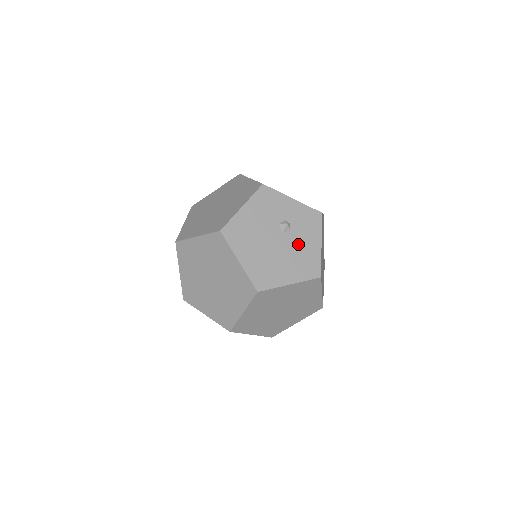
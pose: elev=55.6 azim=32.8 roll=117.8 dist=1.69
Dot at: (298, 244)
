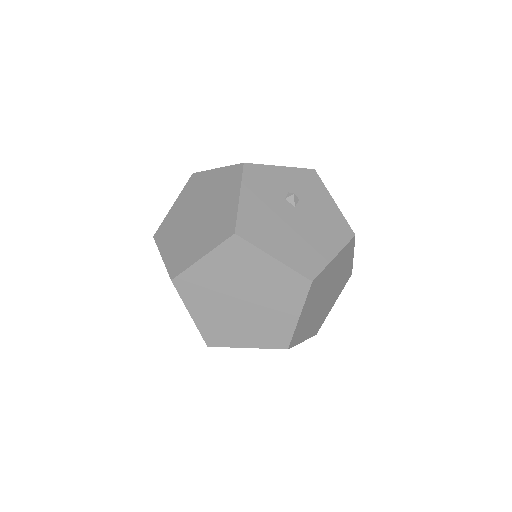
Dot at: (315, 211)
